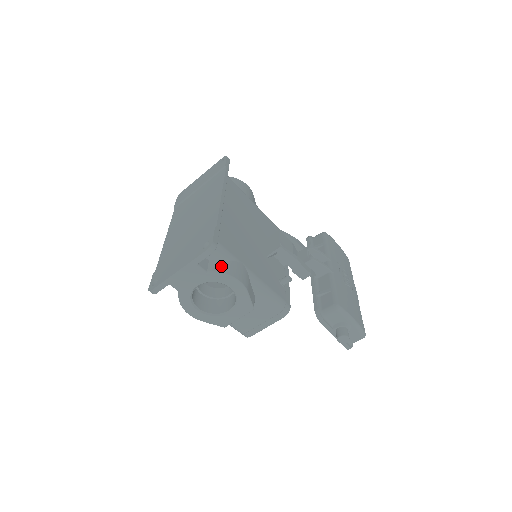
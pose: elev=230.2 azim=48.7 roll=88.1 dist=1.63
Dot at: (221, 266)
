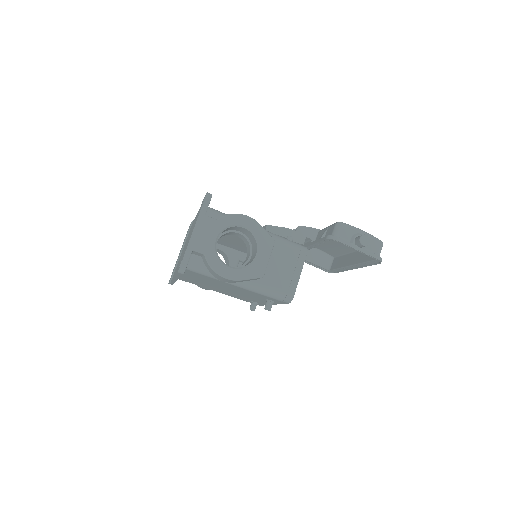
Dot at: occluded
